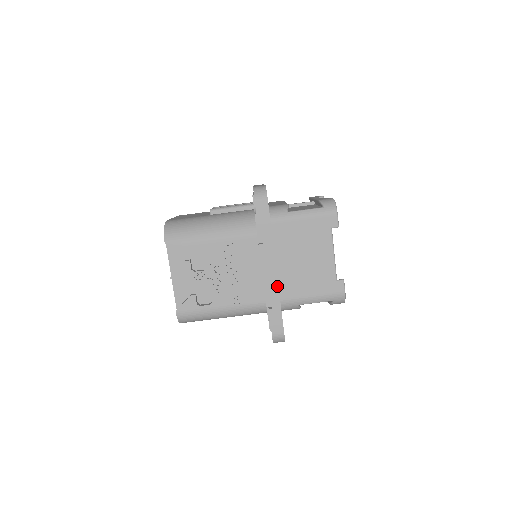
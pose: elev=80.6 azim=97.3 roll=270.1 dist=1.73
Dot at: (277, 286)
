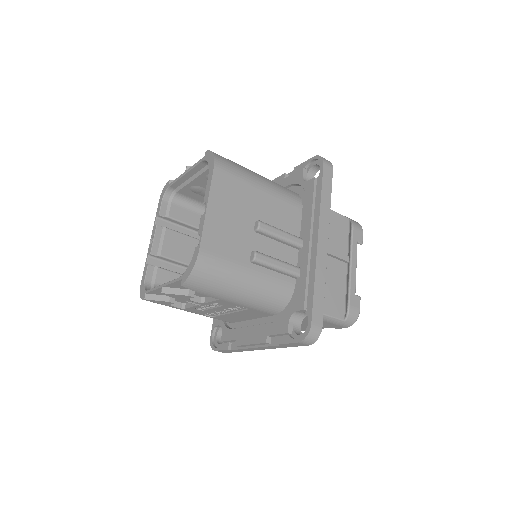
Dot at: (250, 350)
